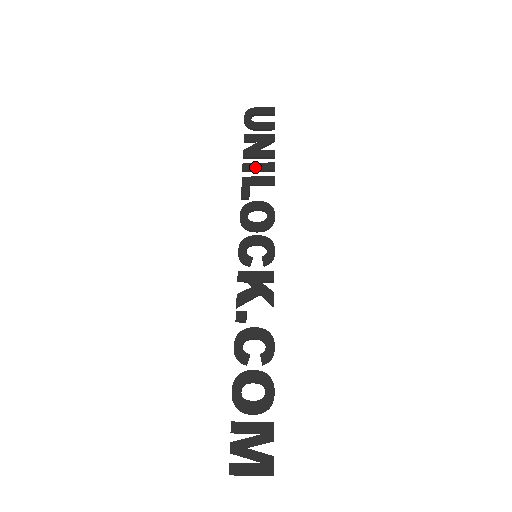
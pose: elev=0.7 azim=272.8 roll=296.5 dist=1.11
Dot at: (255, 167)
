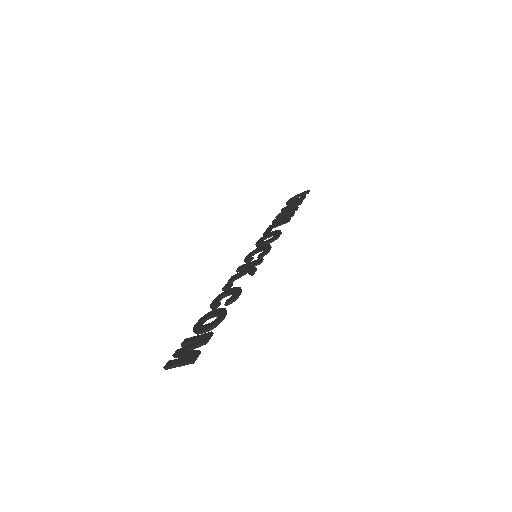
Dot at: (280, 218)
